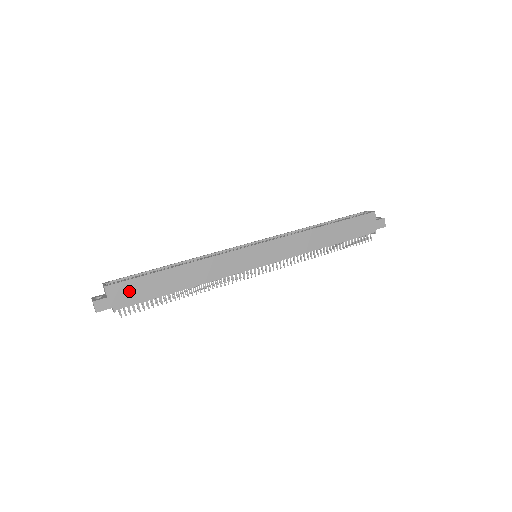
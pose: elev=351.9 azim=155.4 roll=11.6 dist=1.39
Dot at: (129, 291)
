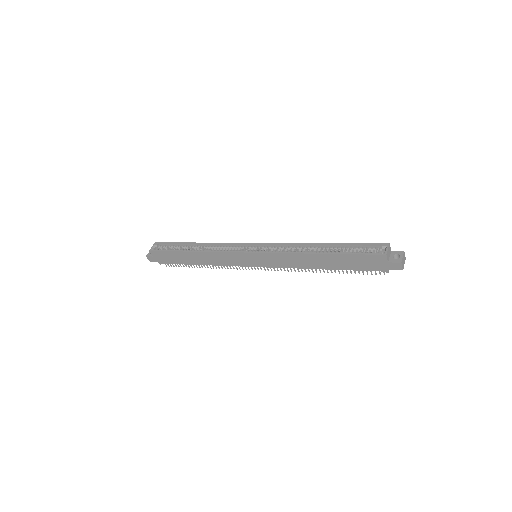
Dot at: (164, 257)
